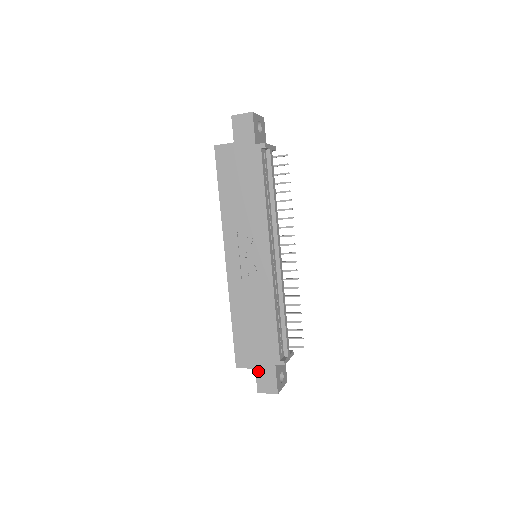
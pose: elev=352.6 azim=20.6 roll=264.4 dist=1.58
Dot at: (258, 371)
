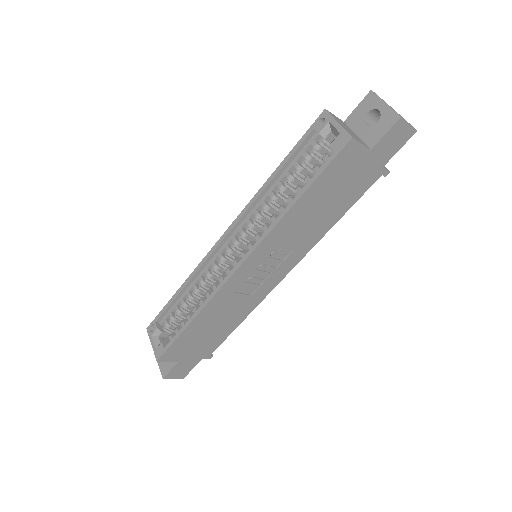
Dot at: (180, 364)
